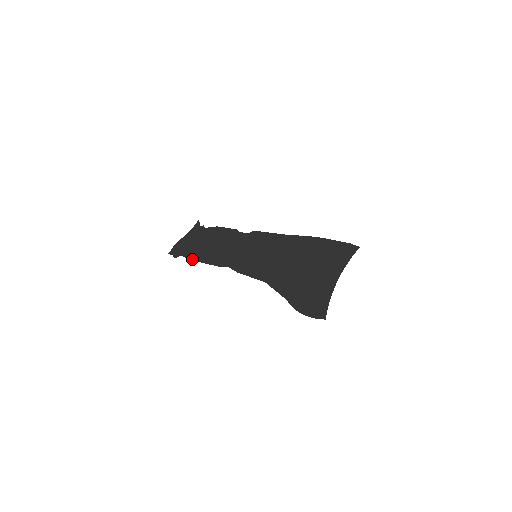
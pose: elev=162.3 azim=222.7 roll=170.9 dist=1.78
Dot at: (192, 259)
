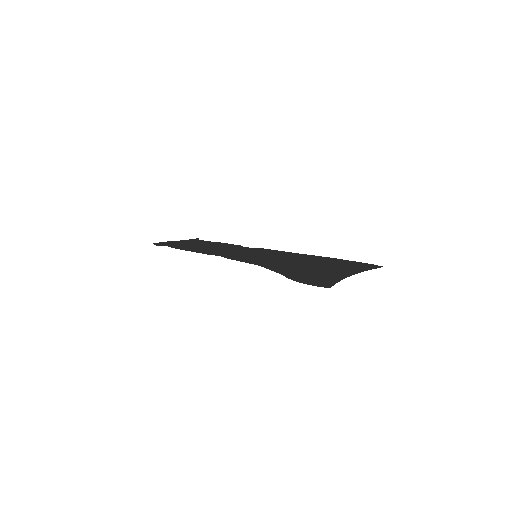
Dot at: (178, 248)
